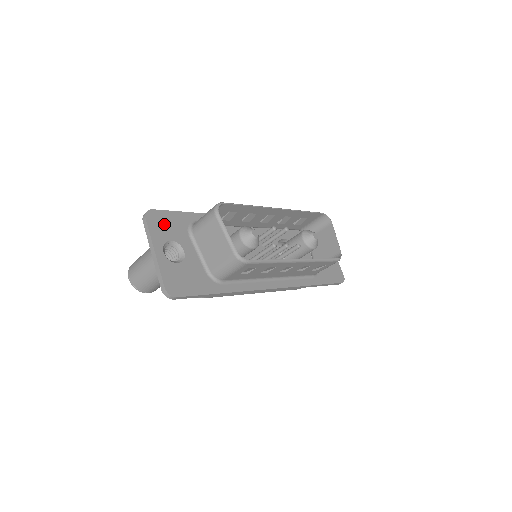
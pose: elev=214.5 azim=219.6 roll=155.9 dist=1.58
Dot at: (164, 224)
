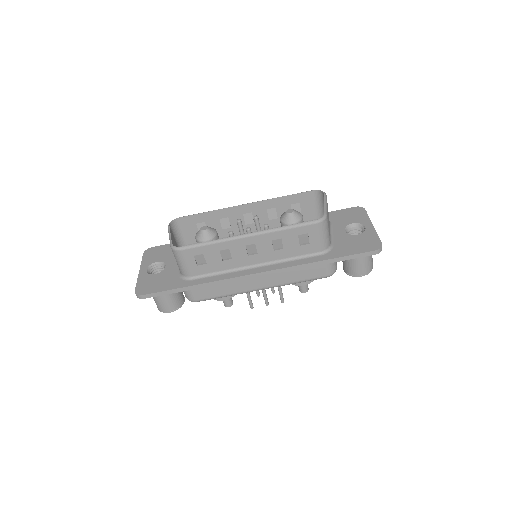
Dot at: (157, 253)
